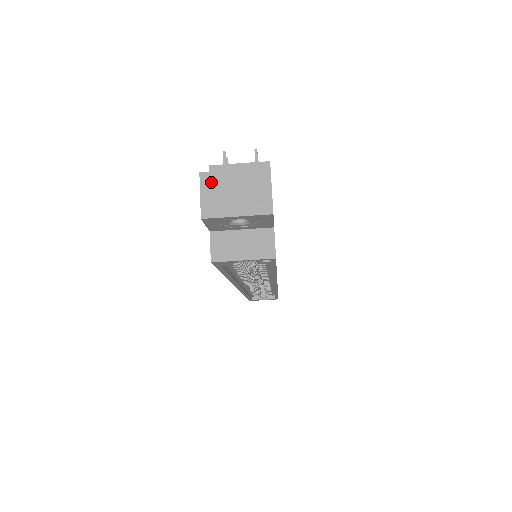
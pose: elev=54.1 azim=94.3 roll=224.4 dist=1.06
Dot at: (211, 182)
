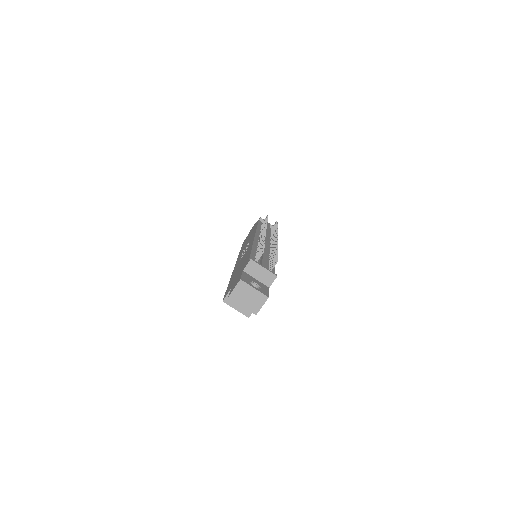
Dot at: (242, 286)
